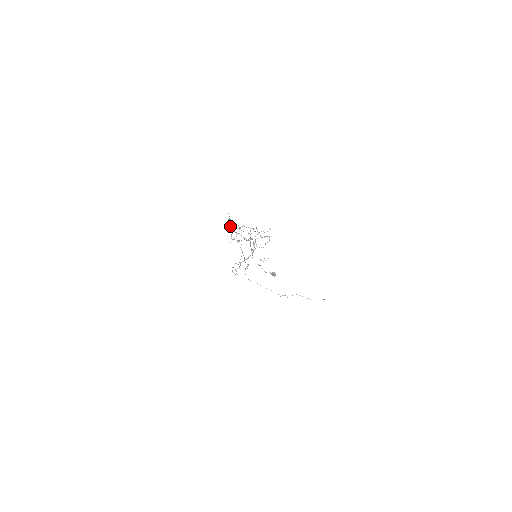
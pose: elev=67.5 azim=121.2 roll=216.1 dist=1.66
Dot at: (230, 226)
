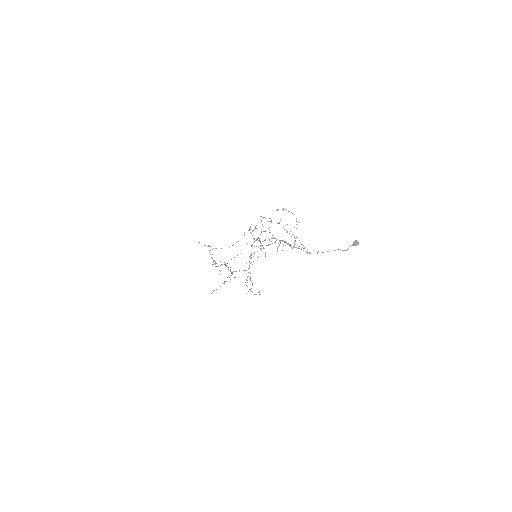
Dot at: occluded
